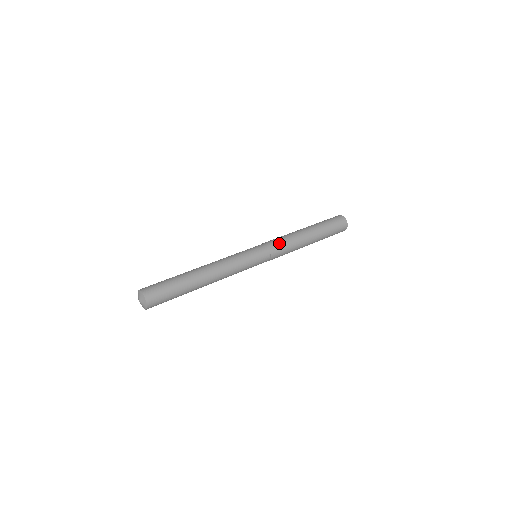
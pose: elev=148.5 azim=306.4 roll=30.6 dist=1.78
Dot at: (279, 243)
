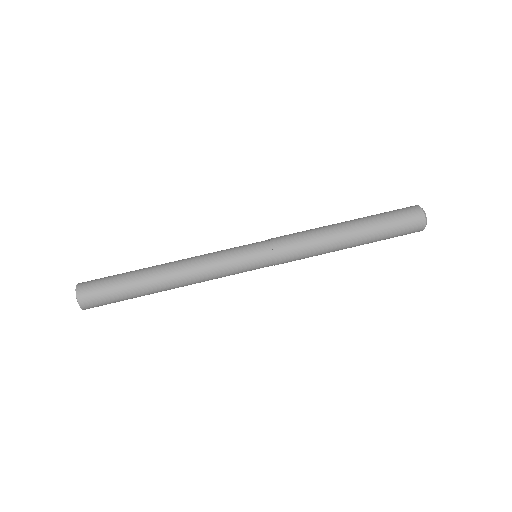
Dot at: (295, 259)
